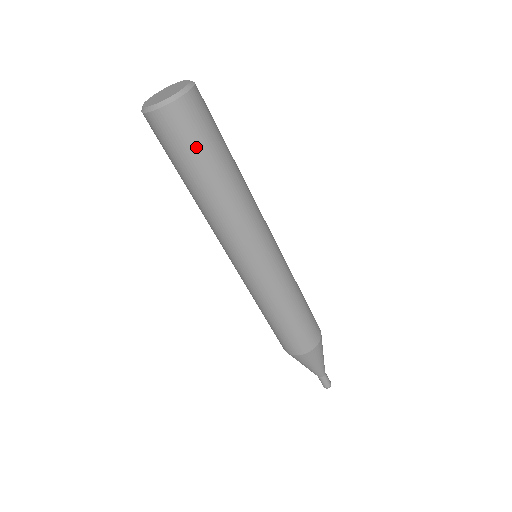
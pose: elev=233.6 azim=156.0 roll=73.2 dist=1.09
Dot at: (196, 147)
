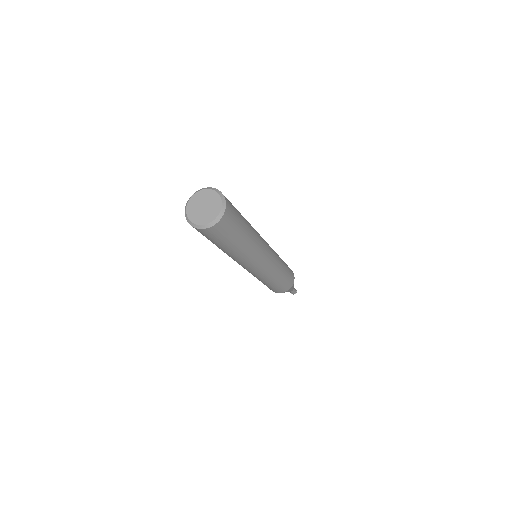
Dot at: (220, 241)
